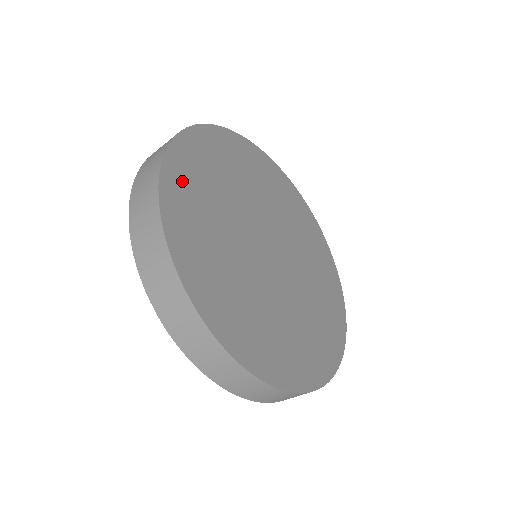
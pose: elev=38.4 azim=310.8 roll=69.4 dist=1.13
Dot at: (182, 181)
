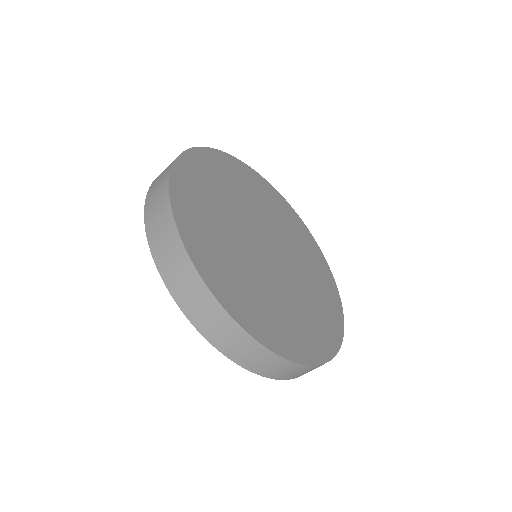
Dot at: (223, 283)
